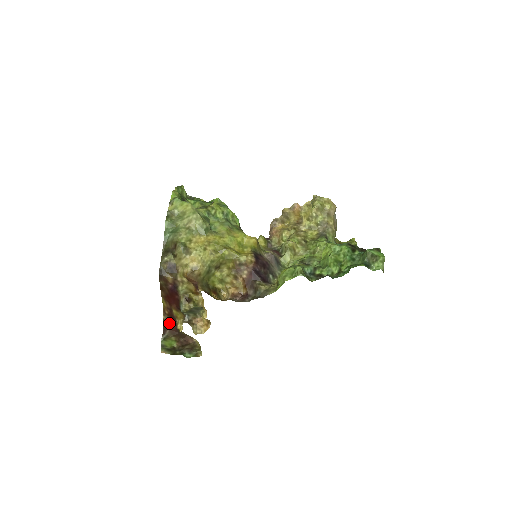
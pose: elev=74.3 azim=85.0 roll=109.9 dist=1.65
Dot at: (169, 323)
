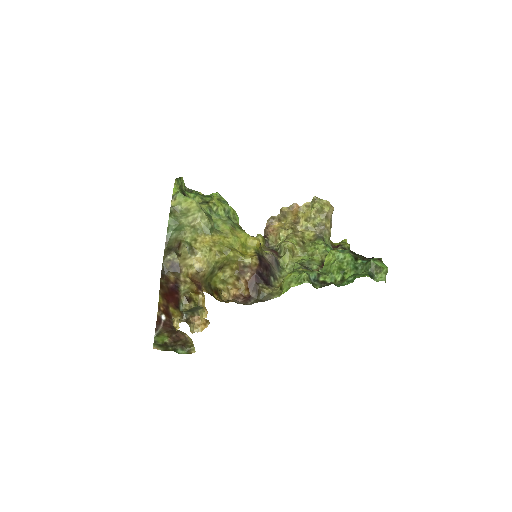
Dot at: (163, 319)
